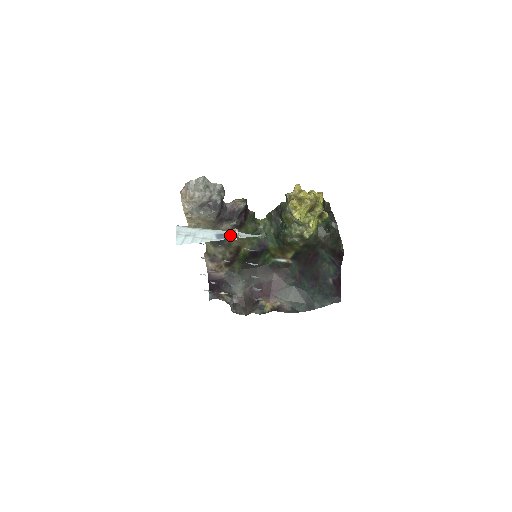
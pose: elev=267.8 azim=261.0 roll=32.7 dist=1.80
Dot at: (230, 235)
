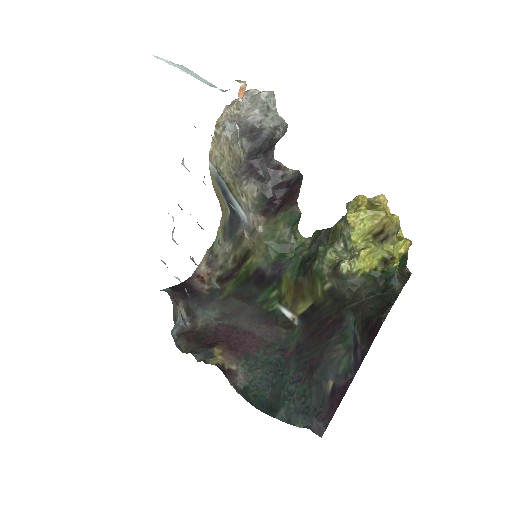
Dot at: occluded
